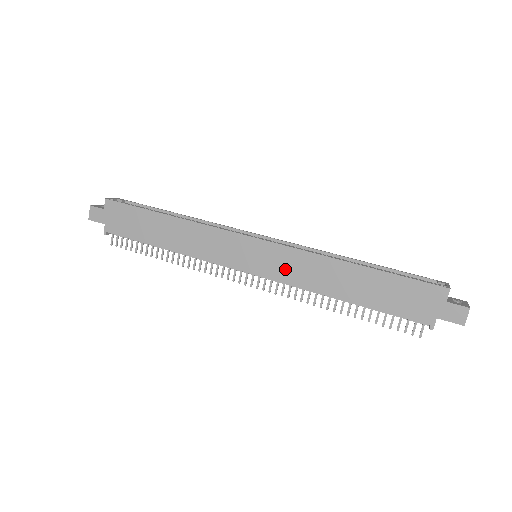
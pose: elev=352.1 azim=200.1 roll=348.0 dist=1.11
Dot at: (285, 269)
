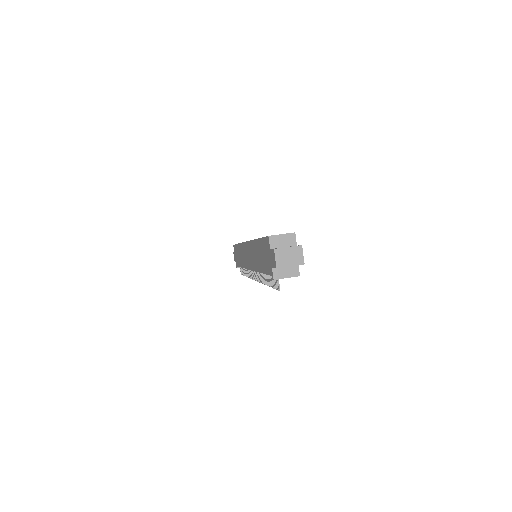
Dot at: (251, 259)
